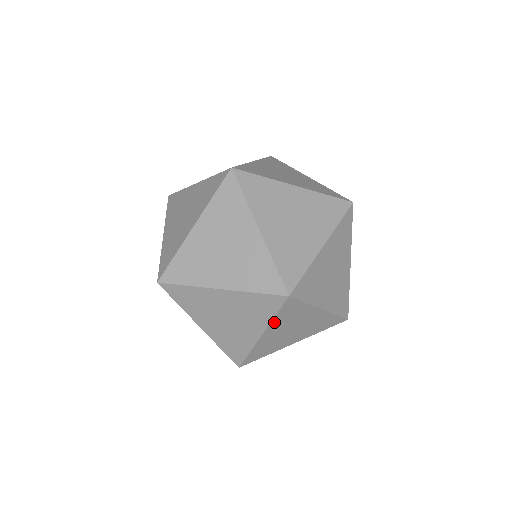
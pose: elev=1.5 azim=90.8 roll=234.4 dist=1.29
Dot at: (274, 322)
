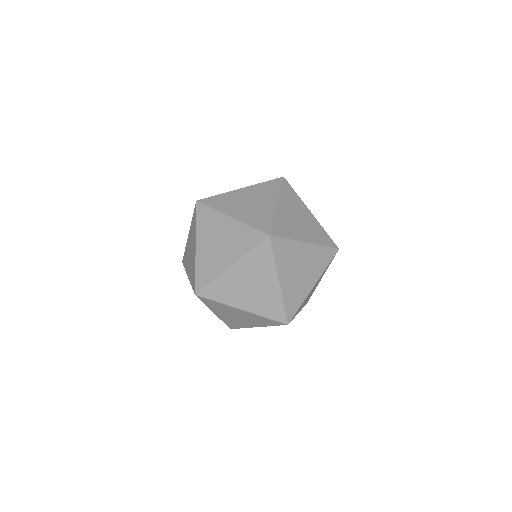
Dot at: (322, 274)
